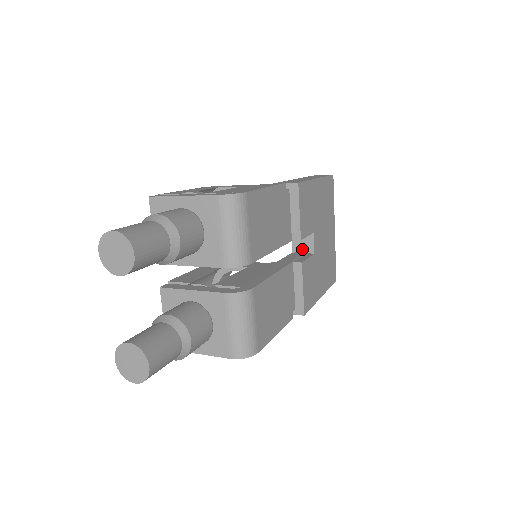
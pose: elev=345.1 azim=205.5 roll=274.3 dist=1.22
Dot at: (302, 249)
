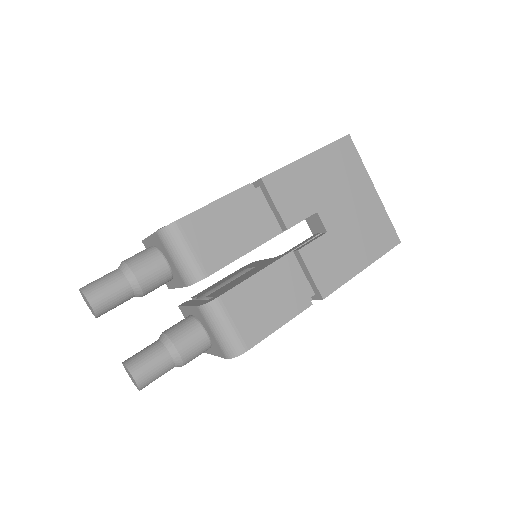
Dot at: (317, 230)
